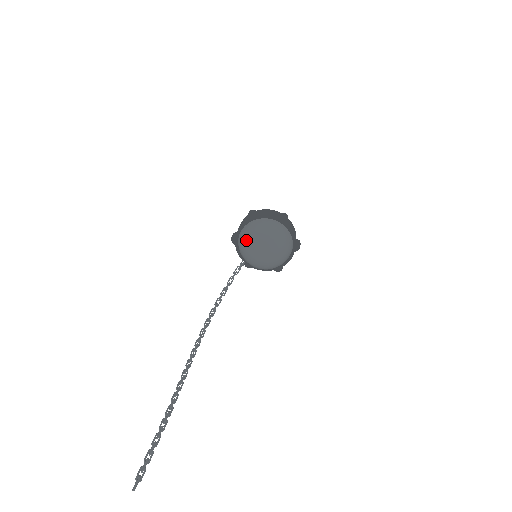
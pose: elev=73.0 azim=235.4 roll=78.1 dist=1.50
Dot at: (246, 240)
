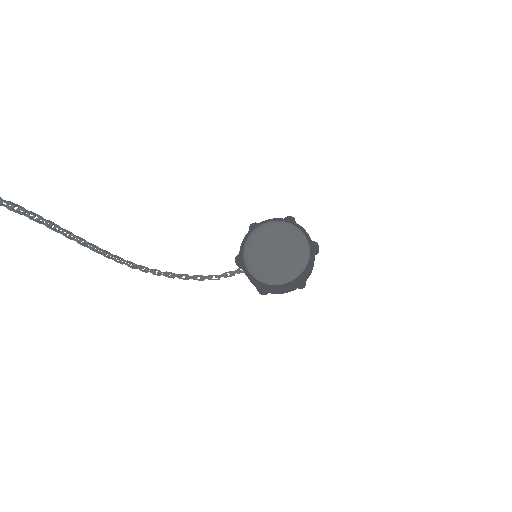
Dot at: (269, 223)
